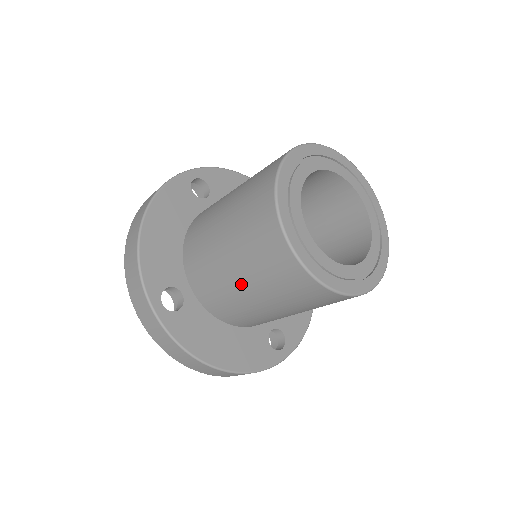
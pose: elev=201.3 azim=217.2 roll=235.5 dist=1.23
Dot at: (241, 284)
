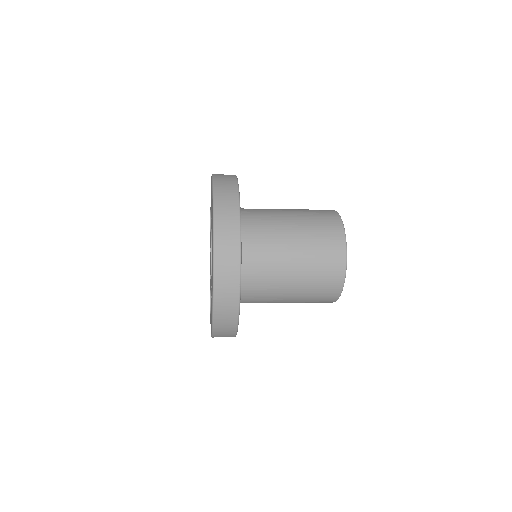
Dot at: (289, 294)
